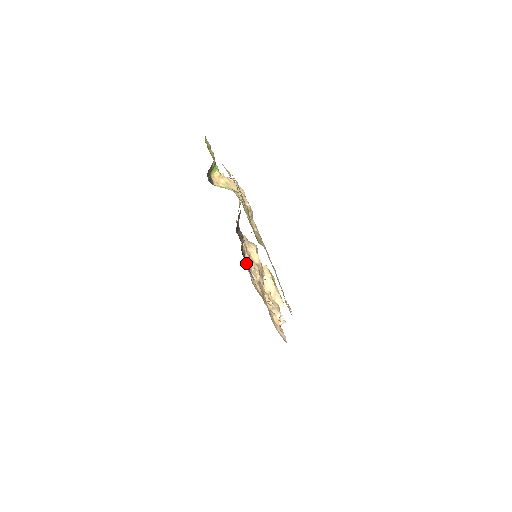
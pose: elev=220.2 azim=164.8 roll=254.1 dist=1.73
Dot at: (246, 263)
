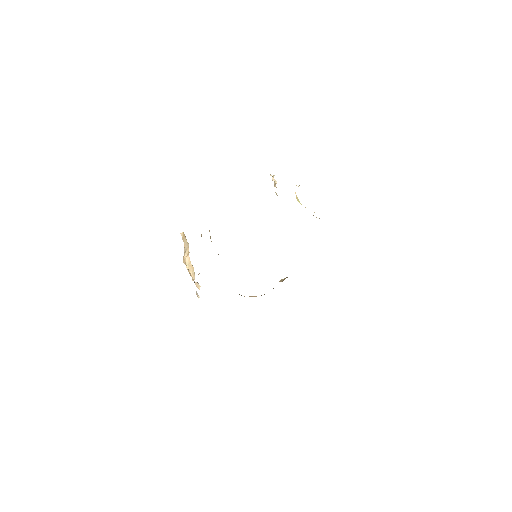
Dot at: occluded
